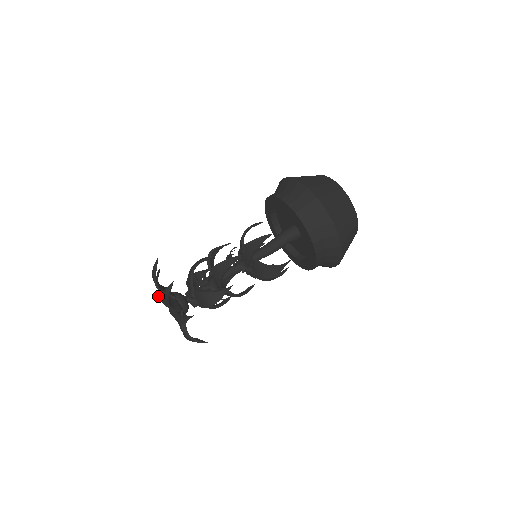
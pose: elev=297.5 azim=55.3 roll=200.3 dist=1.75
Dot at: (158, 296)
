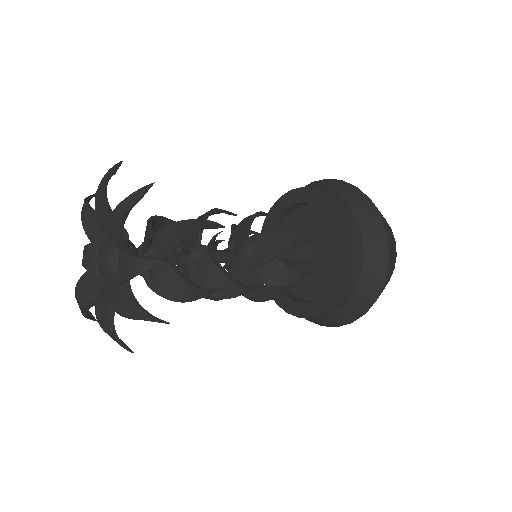
Dot at: (78, 289)
